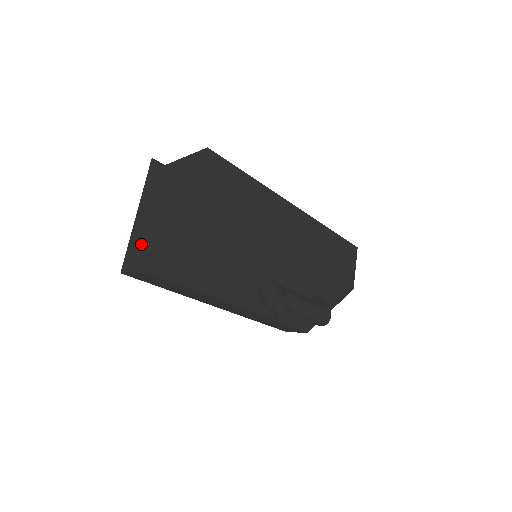
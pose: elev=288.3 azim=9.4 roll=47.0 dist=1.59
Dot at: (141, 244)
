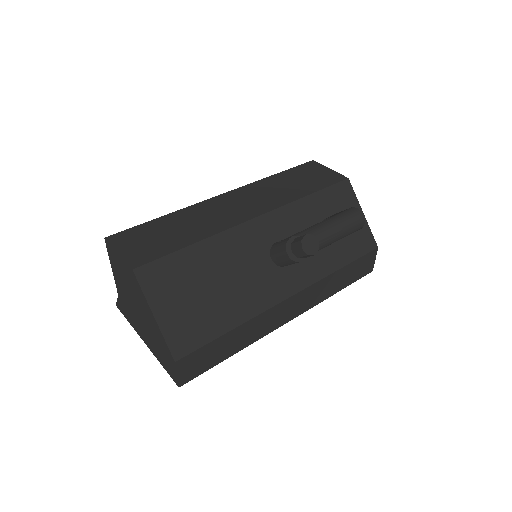
Dot at: (160, 350)
